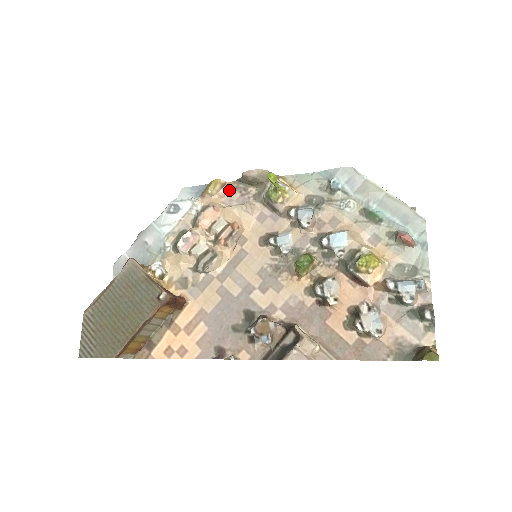
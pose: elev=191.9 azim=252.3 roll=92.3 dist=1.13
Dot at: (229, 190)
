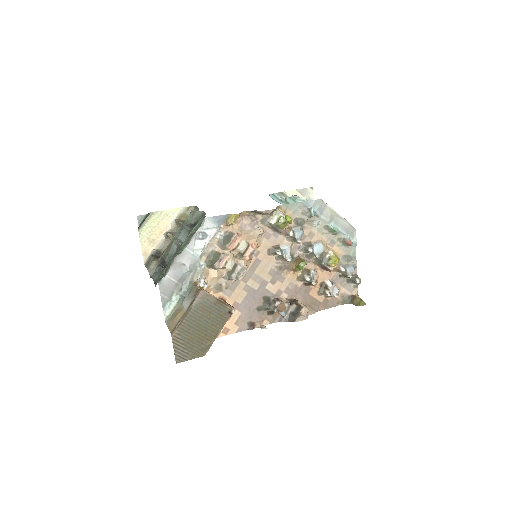
Dot at: (242, 217)
